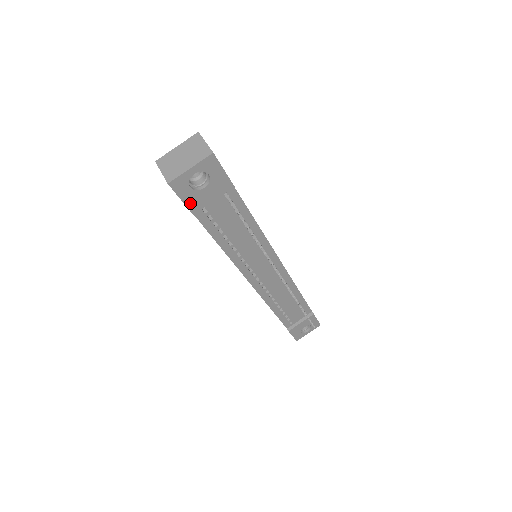
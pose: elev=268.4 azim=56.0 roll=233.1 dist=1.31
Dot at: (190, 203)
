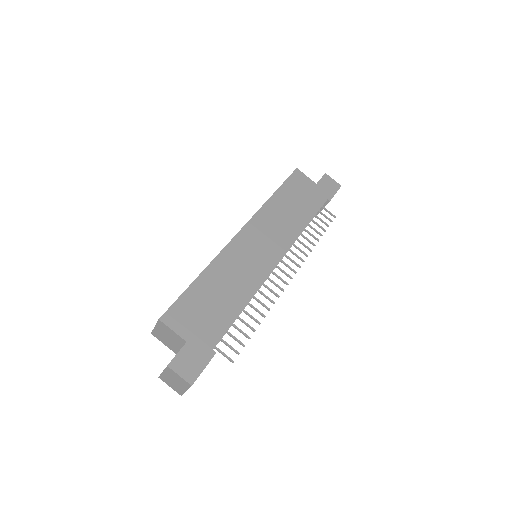
Dot at: occluded
